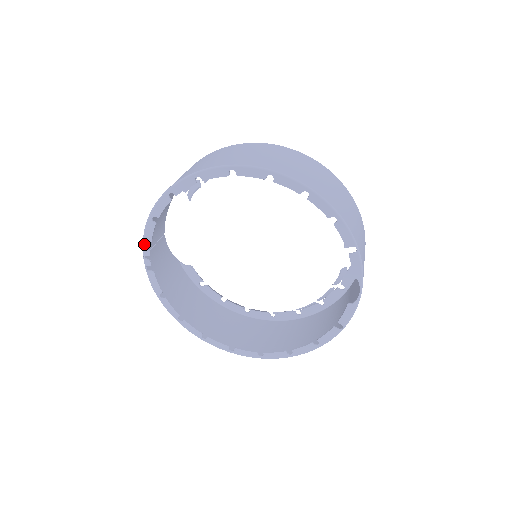
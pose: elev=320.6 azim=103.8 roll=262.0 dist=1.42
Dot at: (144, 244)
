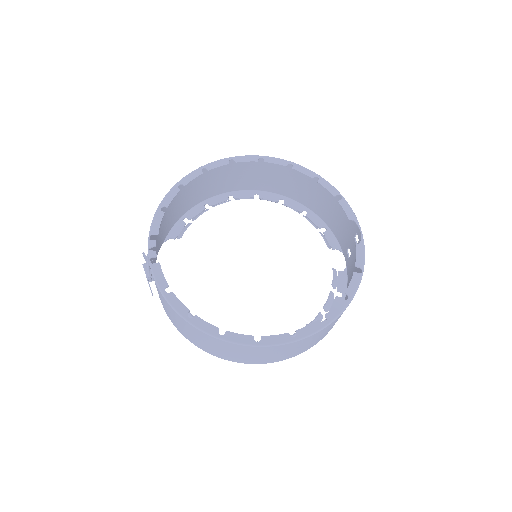
Dot at: (149, 238)
